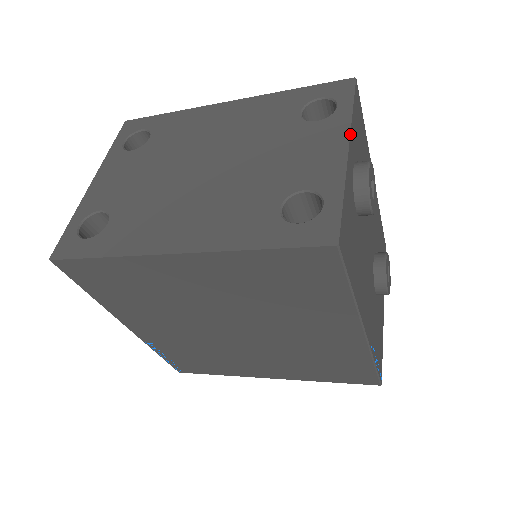
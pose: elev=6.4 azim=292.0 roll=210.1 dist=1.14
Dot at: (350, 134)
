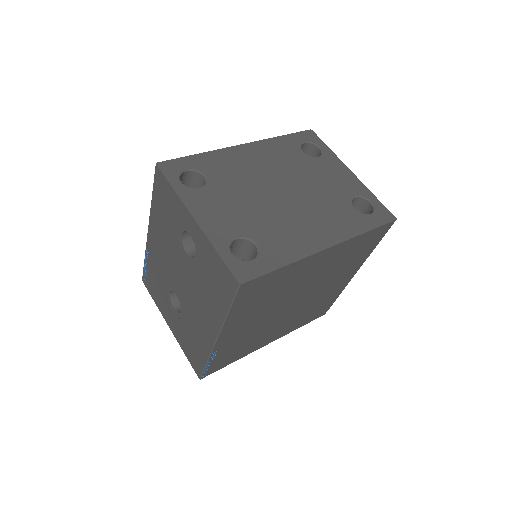
Dot at: (344, 164)
